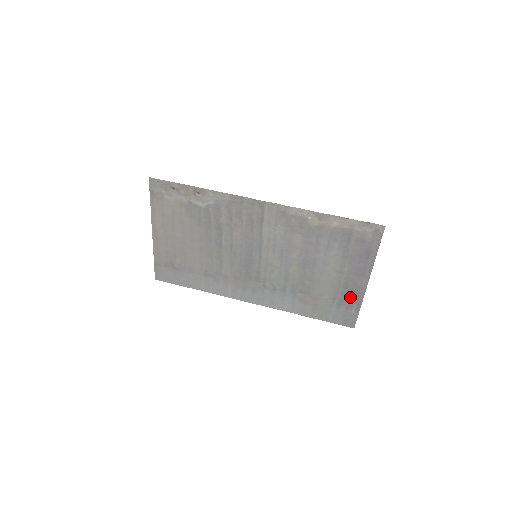
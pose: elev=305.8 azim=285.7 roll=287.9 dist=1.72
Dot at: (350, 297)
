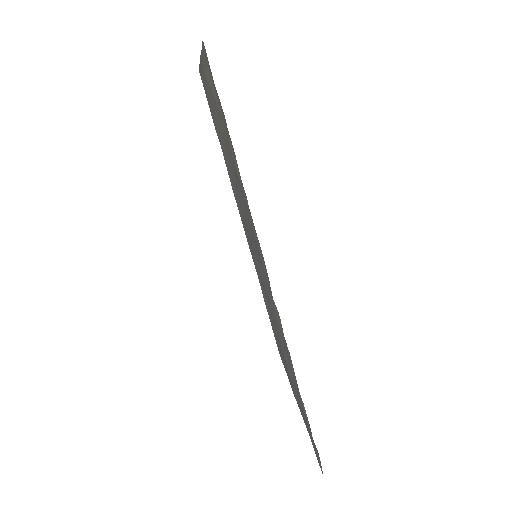
Dot at: occluded
